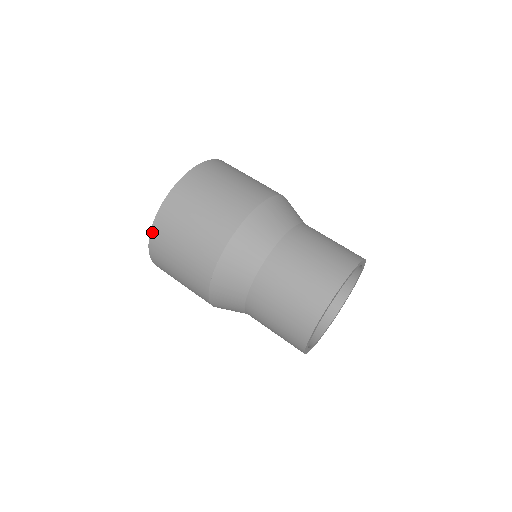
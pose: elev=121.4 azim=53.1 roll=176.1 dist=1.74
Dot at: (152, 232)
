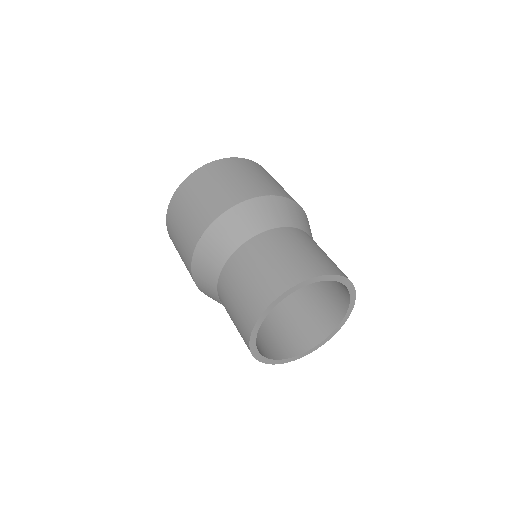
Dot at: (221, 160)
